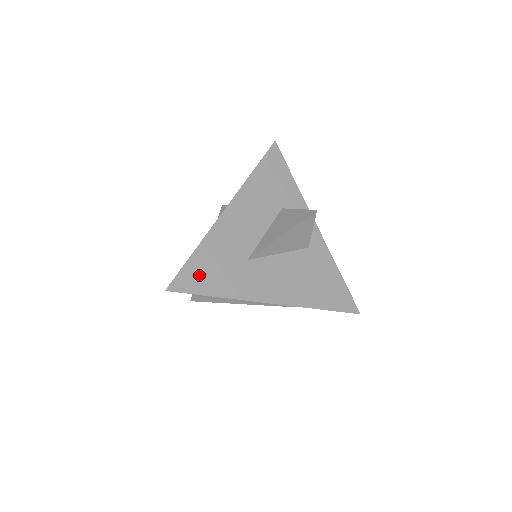
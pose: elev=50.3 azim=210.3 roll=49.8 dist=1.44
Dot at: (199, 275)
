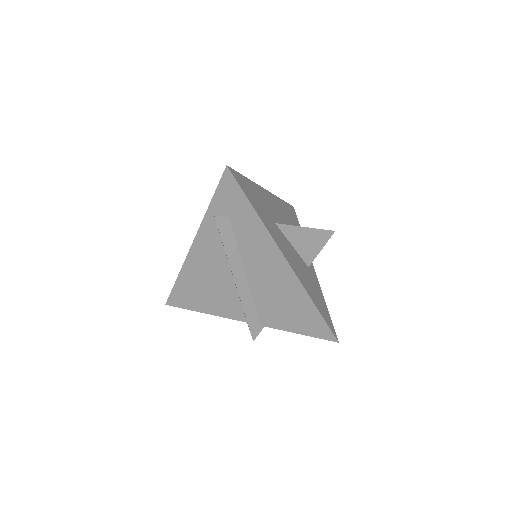
Dot at: (247, 189)
